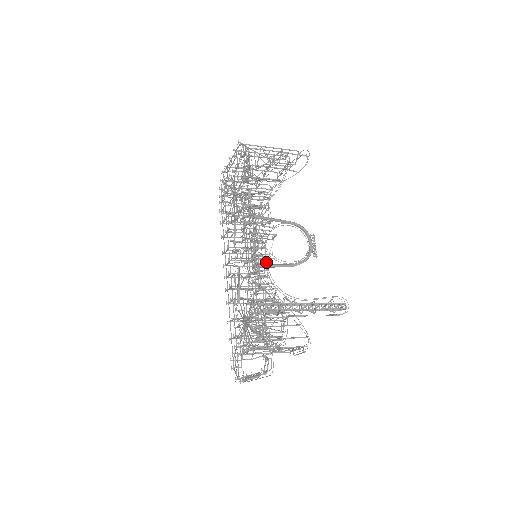
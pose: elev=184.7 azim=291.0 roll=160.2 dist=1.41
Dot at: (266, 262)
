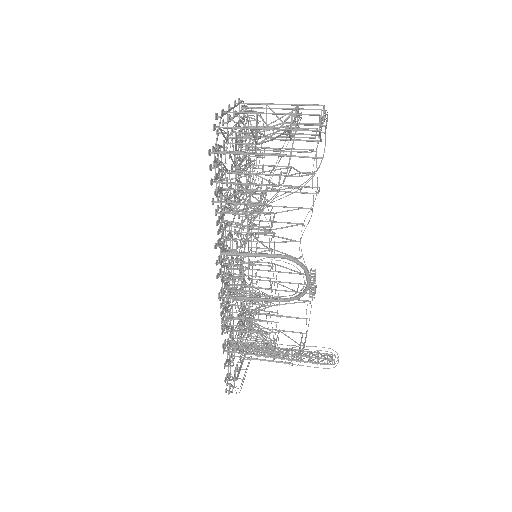
Dot at: (235, 306)
